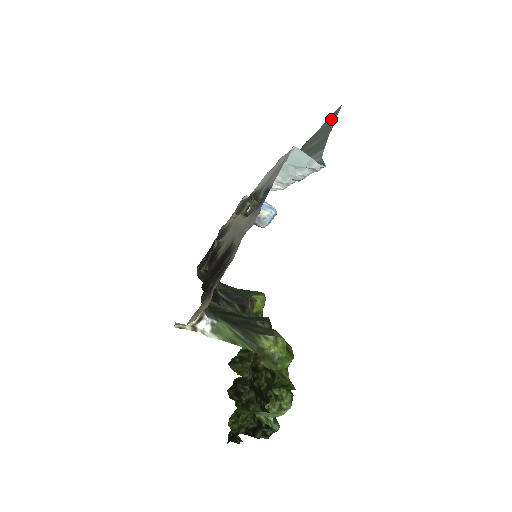
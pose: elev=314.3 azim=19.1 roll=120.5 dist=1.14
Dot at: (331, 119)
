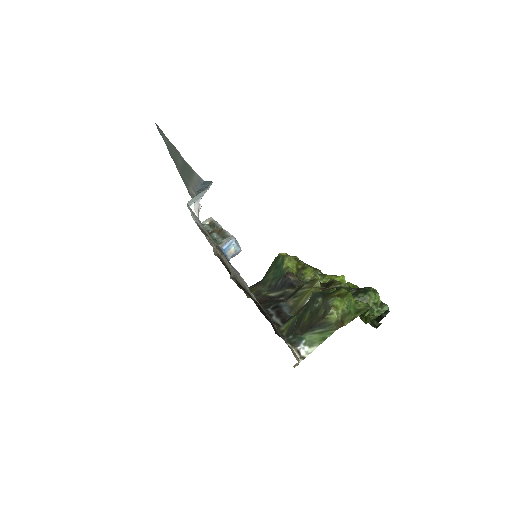
Dot at: (164, 137)
